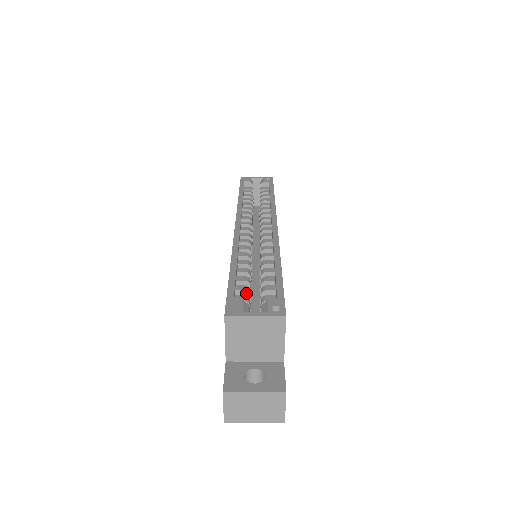
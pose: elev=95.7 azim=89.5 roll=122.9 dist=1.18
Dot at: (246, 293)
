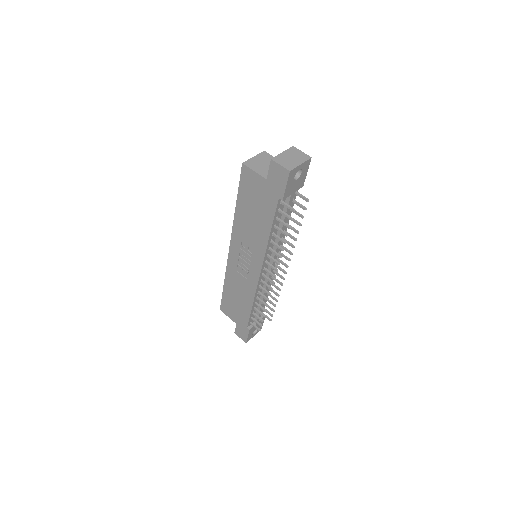
Dot at: occluded
